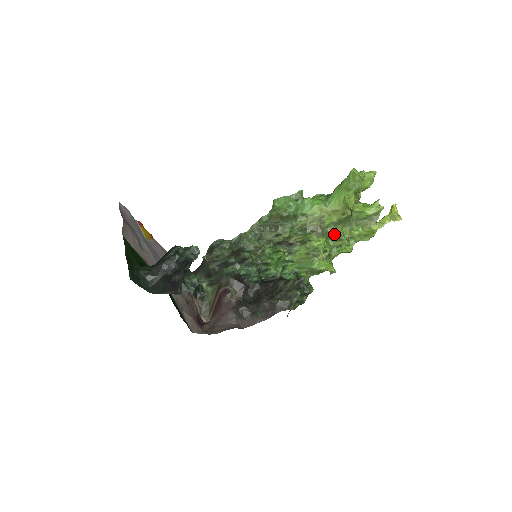
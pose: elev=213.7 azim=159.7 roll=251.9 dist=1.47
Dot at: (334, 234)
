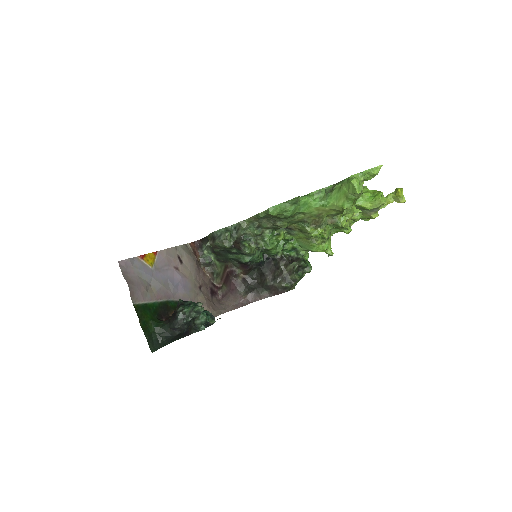
Dot at: (333, 222)
